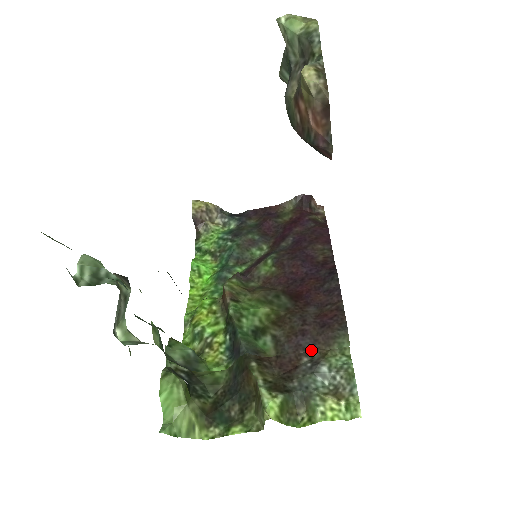
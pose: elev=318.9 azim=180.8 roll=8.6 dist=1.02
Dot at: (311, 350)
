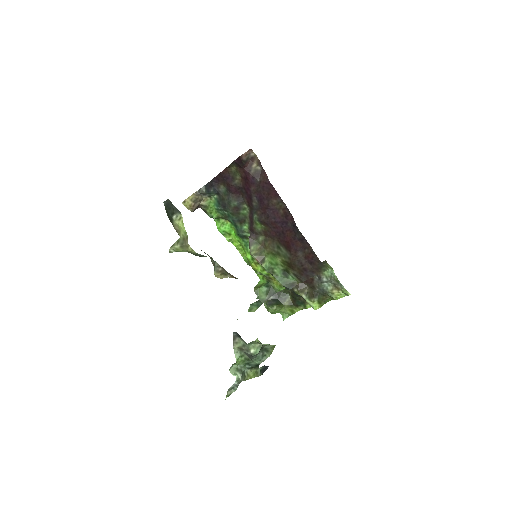
Dot at: occluded
